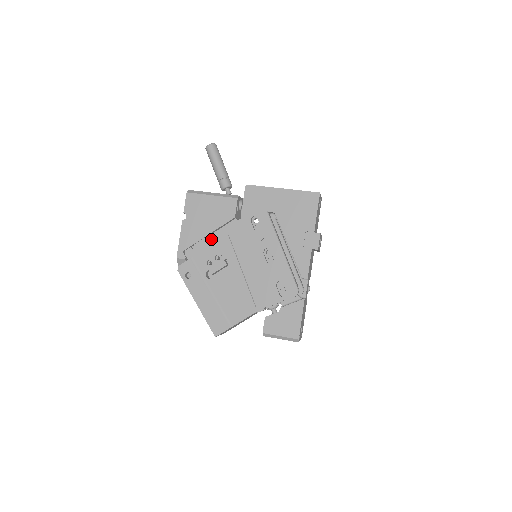
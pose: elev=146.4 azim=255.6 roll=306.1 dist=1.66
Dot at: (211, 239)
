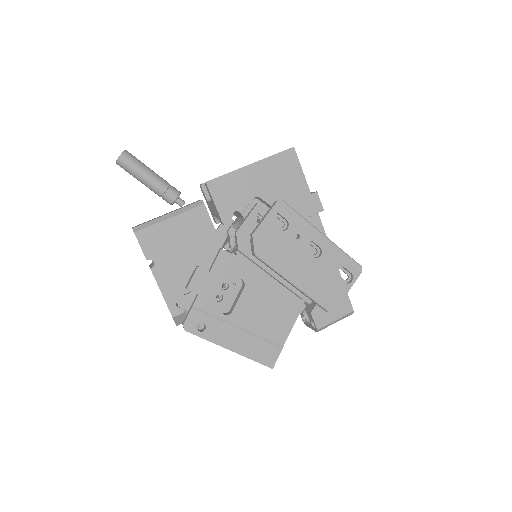
Dot at: (203, 270)
